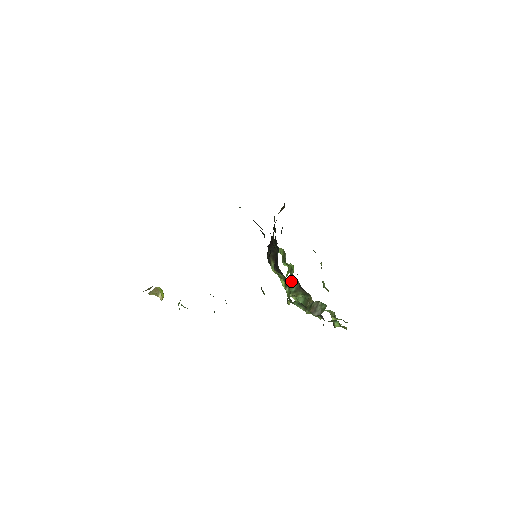
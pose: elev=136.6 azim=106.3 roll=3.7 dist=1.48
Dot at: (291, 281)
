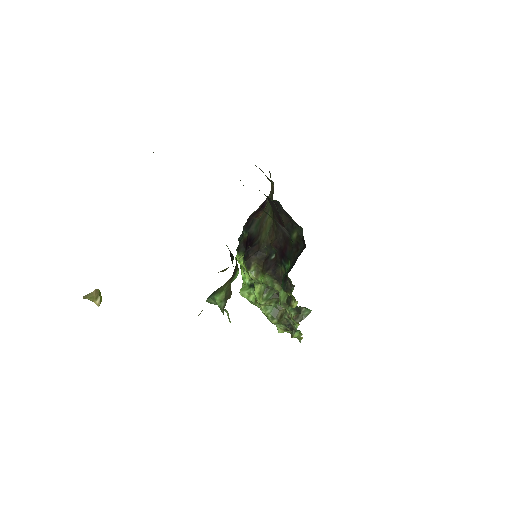
Dot at: occluded
